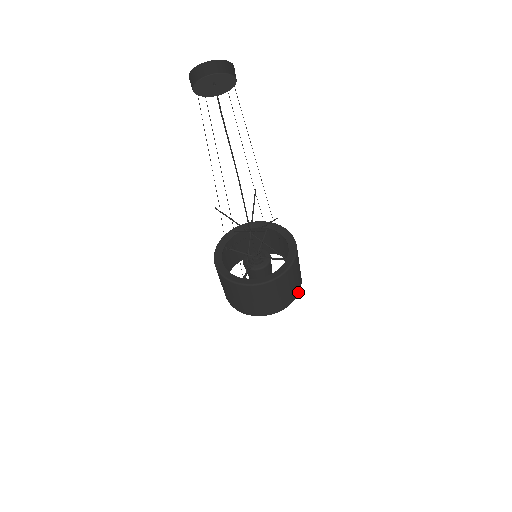
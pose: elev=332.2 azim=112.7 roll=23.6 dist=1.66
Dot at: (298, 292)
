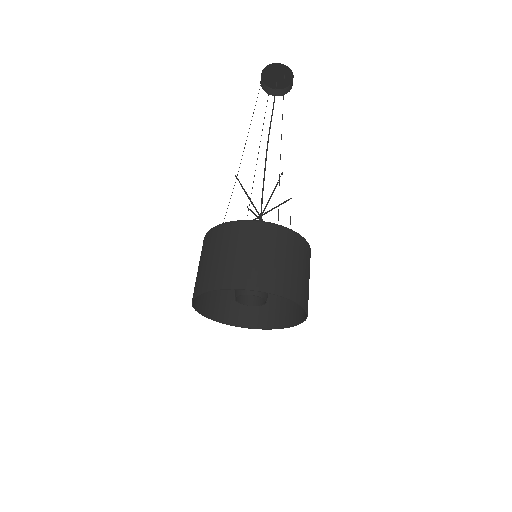
Dot at: (274, 291)
